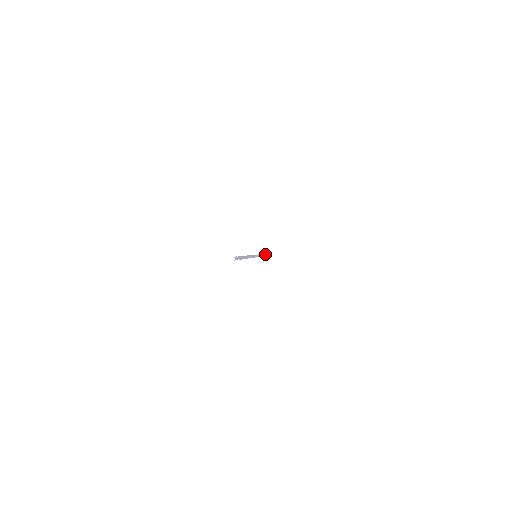
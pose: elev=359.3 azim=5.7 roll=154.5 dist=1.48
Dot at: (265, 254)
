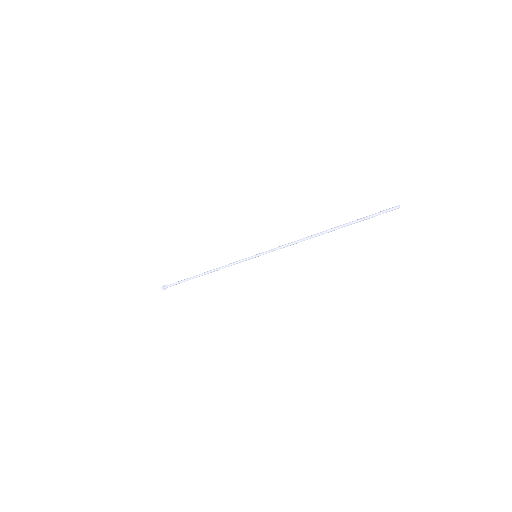
Dot at: (186, 279)
